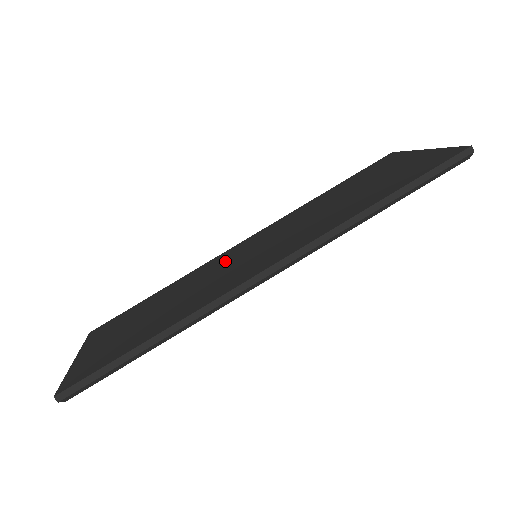
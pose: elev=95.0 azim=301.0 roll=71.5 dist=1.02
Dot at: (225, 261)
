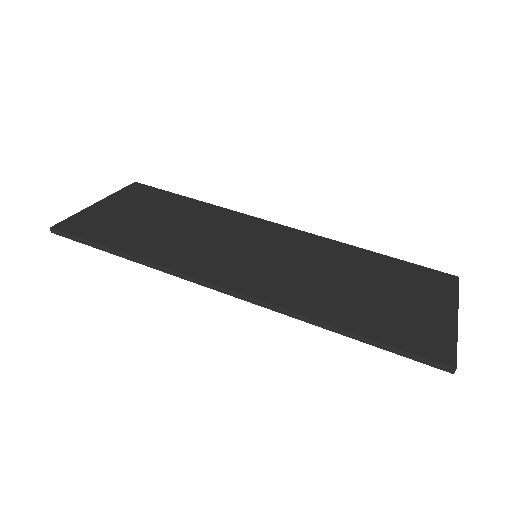
Dot at: (242, 232)
